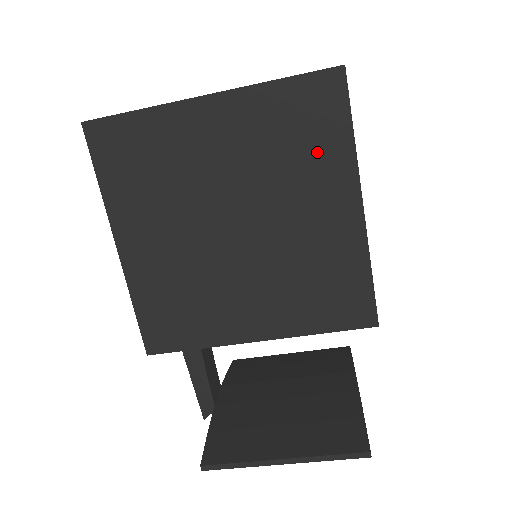
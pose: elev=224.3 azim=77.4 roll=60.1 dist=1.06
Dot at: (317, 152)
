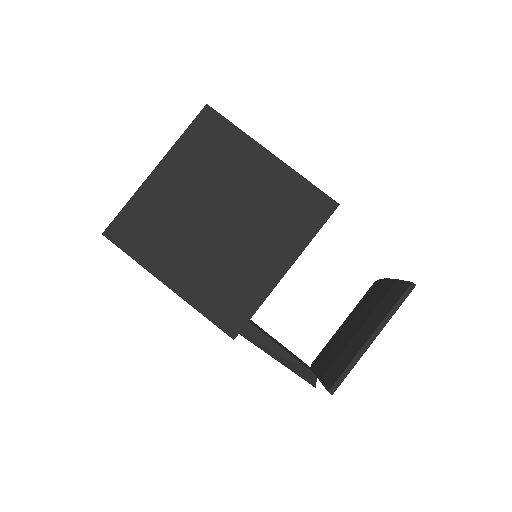
Dot at: (228, 149)
